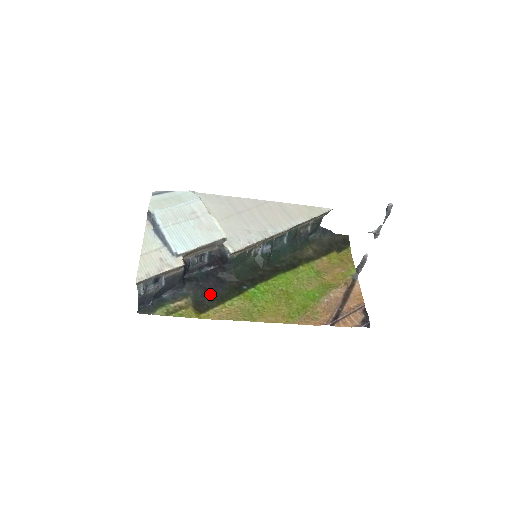
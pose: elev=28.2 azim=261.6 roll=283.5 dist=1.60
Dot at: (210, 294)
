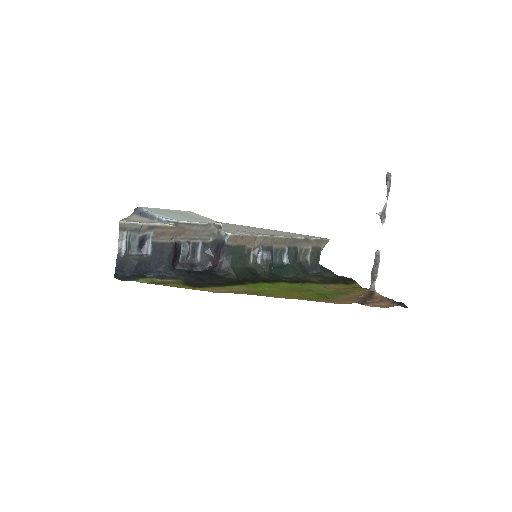
Dot at: (205, 281)
